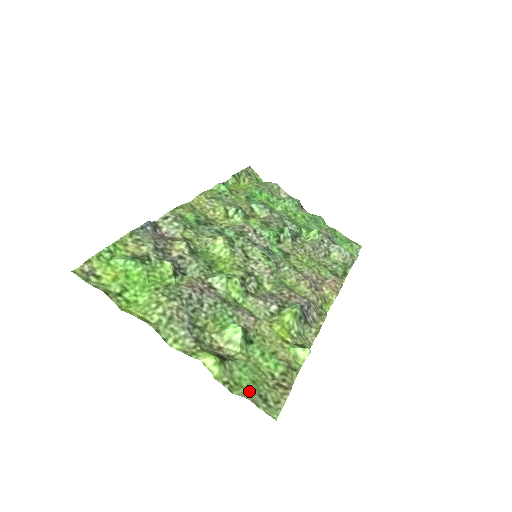
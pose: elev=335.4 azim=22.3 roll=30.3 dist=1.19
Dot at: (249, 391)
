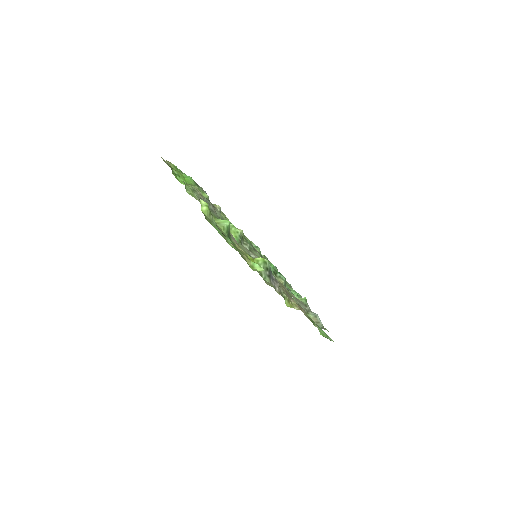
Dot at: occluded
